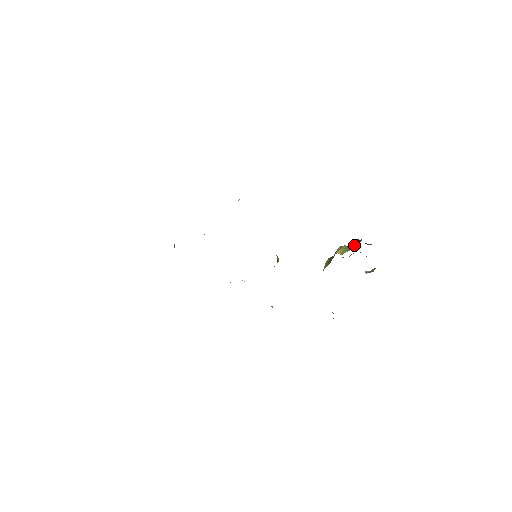
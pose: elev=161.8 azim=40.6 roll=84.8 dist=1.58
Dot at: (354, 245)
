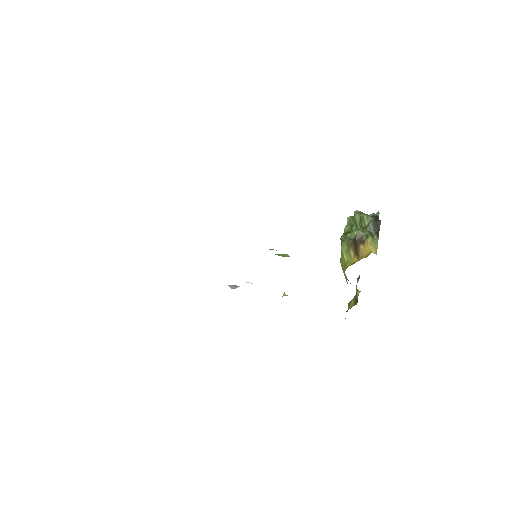
Dot at: (373, 229)
